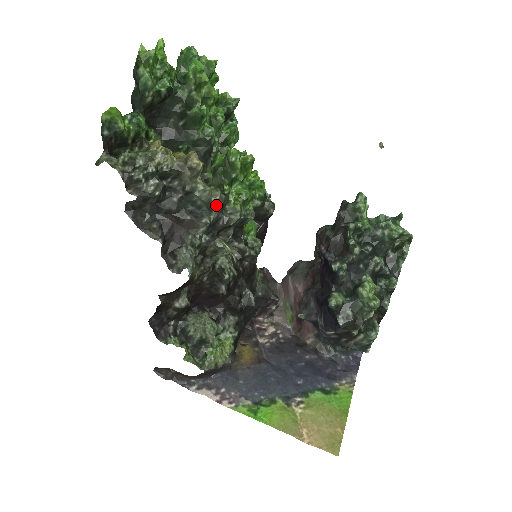
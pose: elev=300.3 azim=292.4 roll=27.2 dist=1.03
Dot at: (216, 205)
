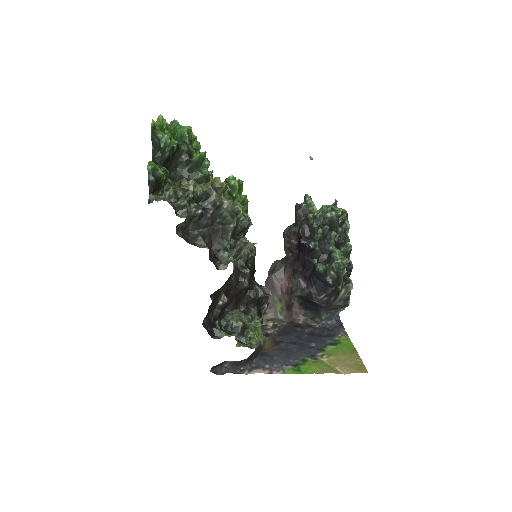
Dot at: occluded
